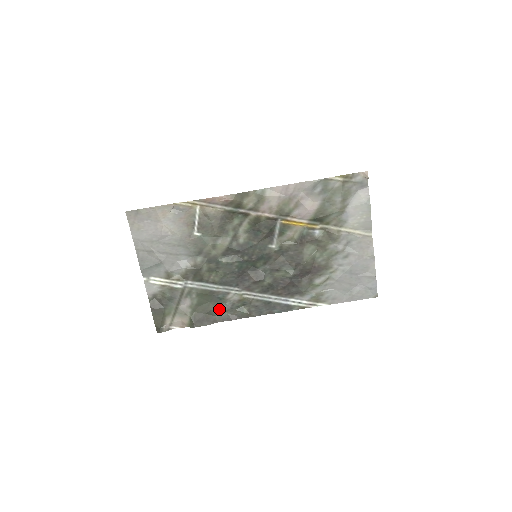
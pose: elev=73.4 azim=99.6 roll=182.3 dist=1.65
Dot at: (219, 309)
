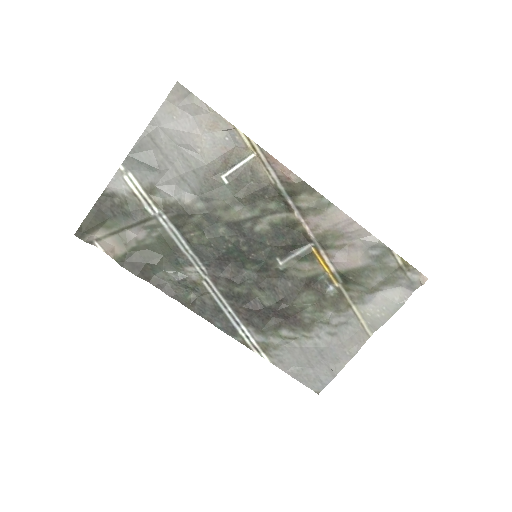
Dot at: (165, 271)
